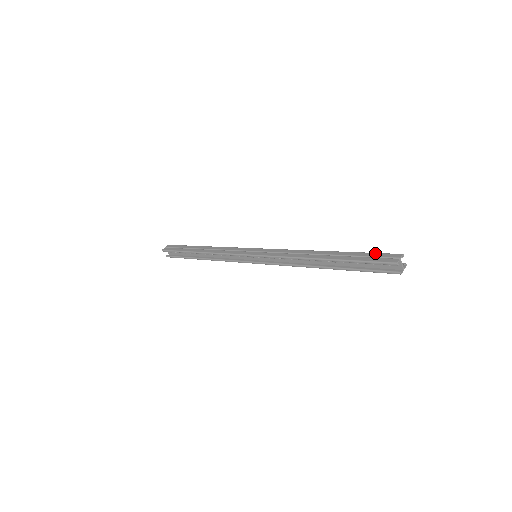
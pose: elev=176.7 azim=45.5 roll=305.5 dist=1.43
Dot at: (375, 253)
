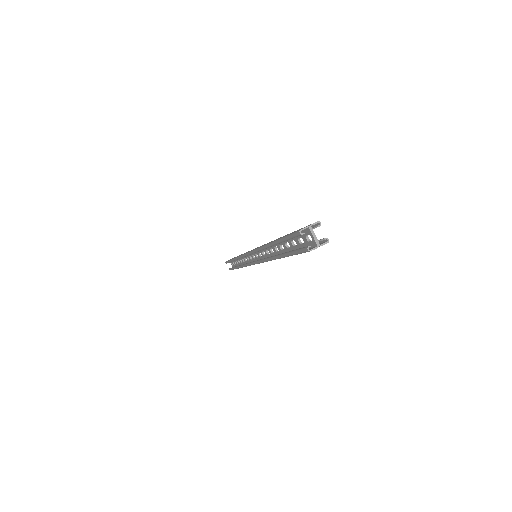
Dot at: occluded
